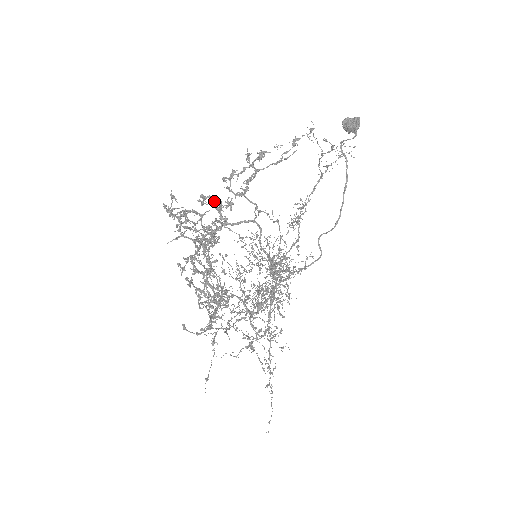
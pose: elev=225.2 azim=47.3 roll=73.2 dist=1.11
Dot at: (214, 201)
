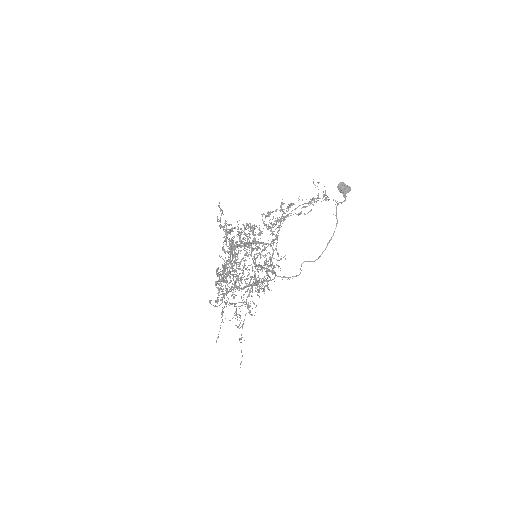
Dot at: occluded
